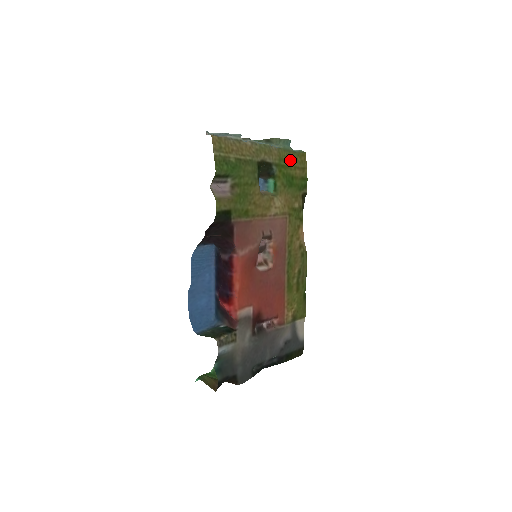
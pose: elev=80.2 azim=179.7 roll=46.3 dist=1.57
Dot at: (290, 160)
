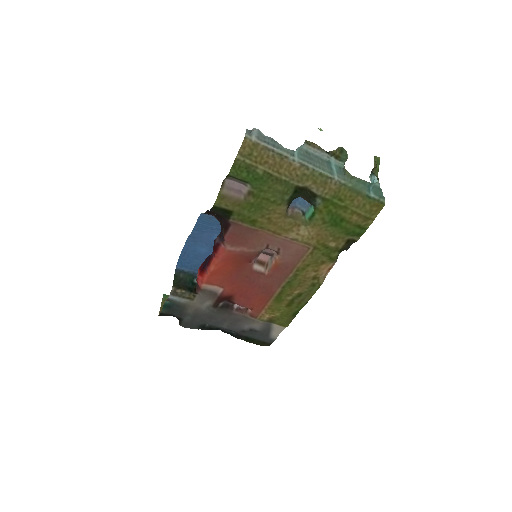
Dot at: (352, 202)
